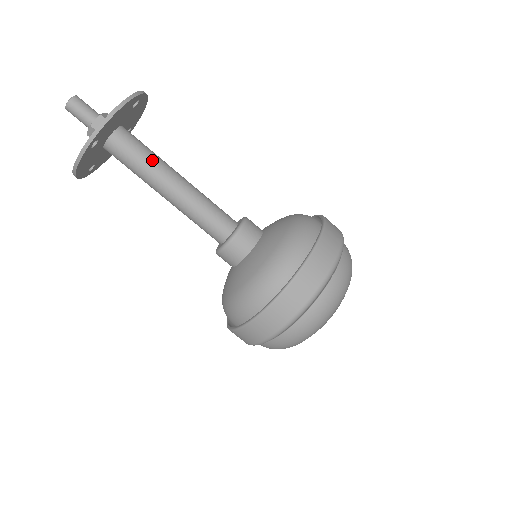
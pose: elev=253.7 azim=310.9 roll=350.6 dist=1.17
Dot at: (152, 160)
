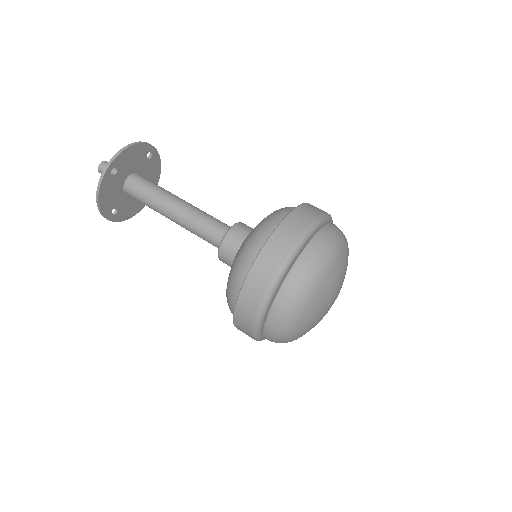
Dot at: (160, 189)
